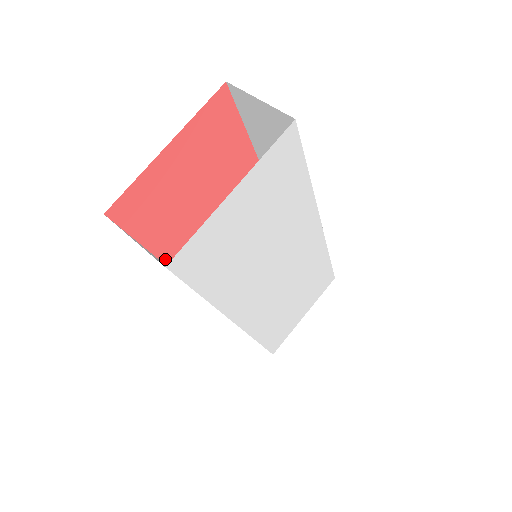
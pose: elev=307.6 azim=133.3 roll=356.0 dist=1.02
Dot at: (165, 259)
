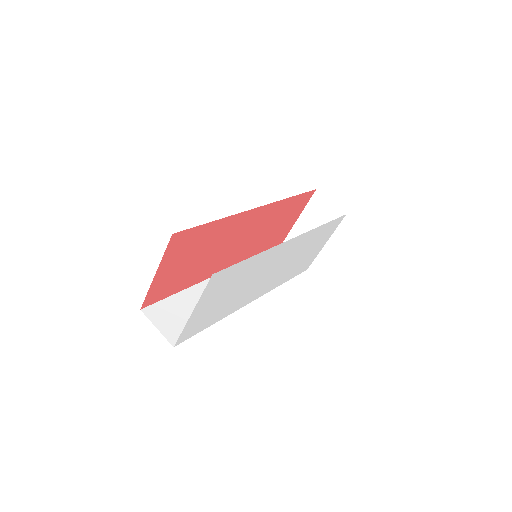
Dot at: (193, 284)
